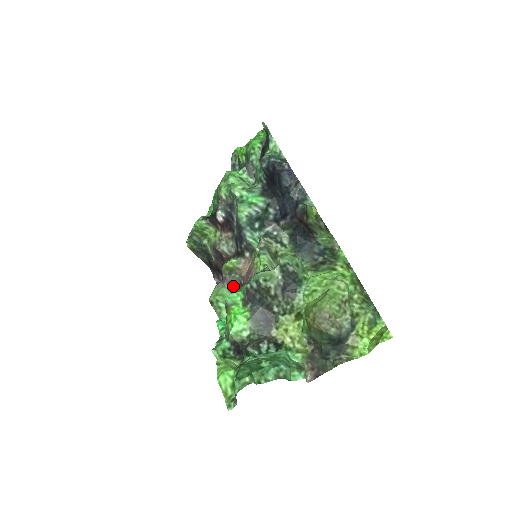
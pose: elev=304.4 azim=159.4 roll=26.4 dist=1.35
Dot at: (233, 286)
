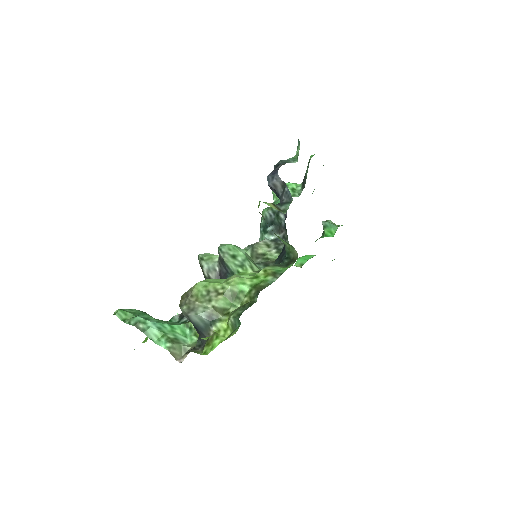
Dot at: occluded
